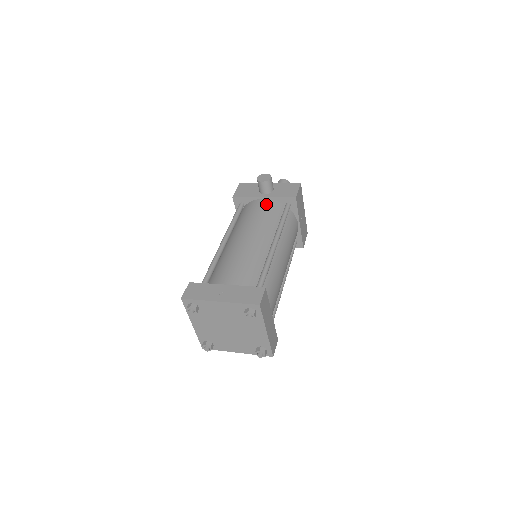
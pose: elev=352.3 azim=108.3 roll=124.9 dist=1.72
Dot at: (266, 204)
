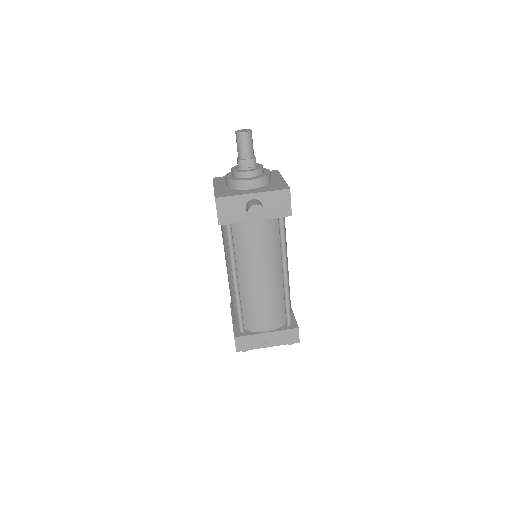
Dot at: (261, 228)
